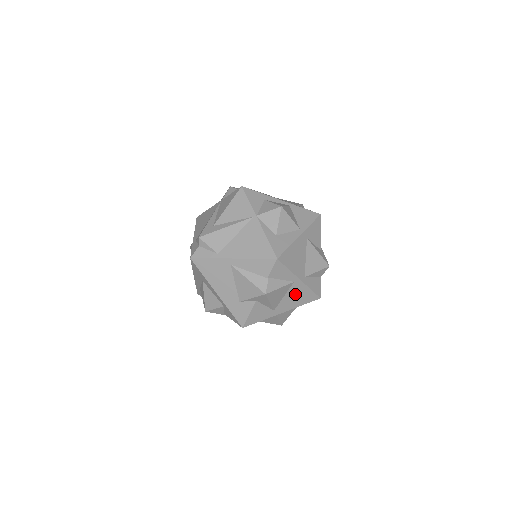
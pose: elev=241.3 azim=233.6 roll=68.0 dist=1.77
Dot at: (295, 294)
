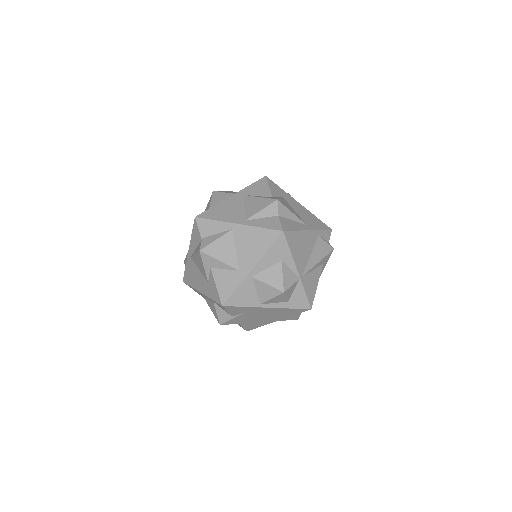
Dot at: (247, 241)
